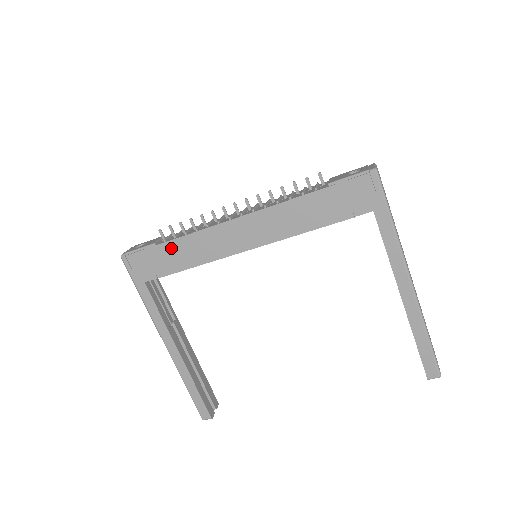
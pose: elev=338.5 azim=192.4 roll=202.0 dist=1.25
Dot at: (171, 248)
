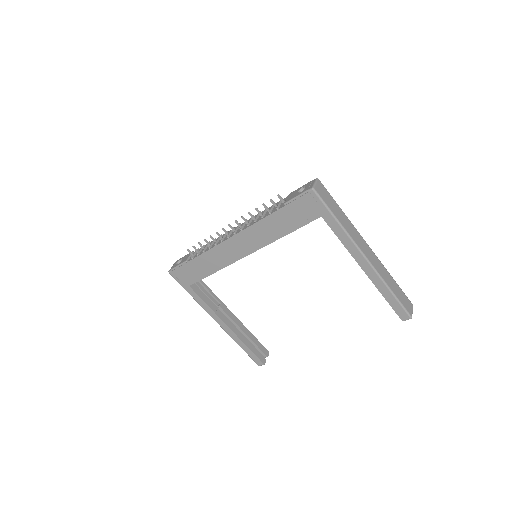
Dot at: (197, 262)
